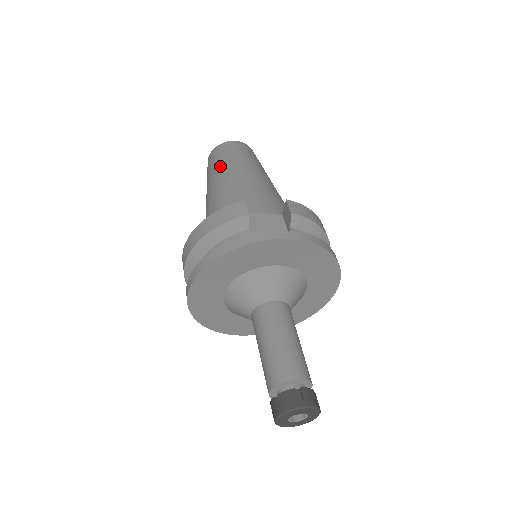
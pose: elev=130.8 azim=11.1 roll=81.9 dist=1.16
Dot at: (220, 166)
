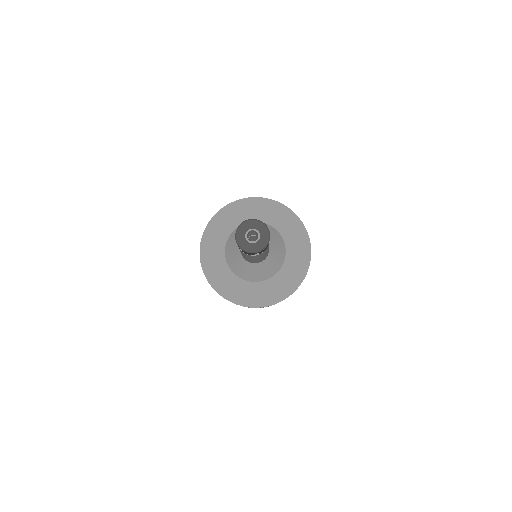
Dot at: occluded
